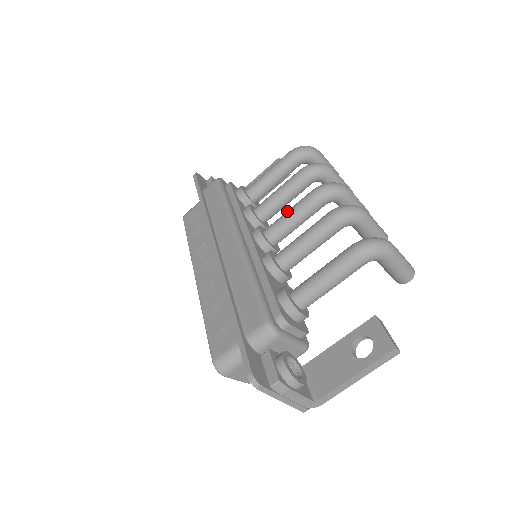
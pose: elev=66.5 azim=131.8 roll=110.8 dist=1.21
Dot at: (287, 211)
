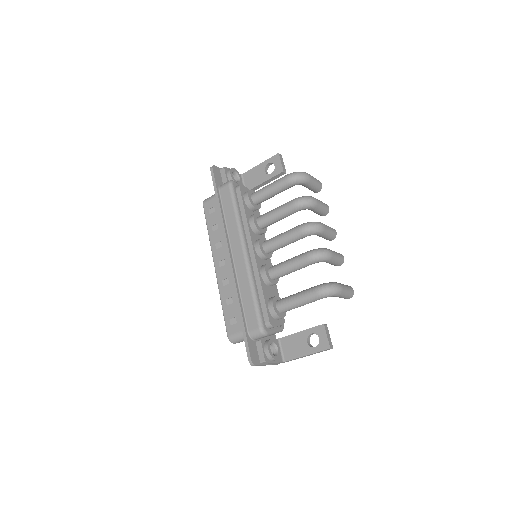
Dot at: (280, 236)
